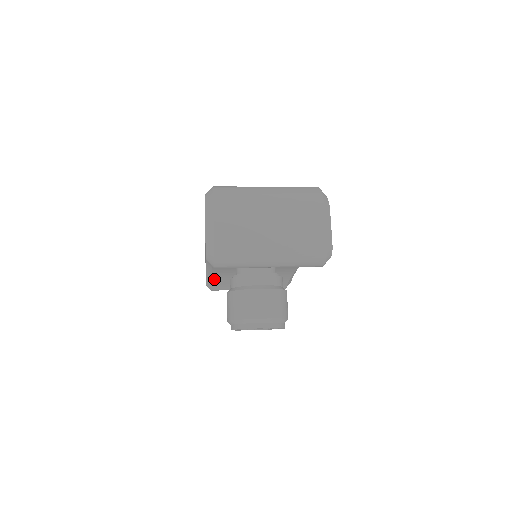
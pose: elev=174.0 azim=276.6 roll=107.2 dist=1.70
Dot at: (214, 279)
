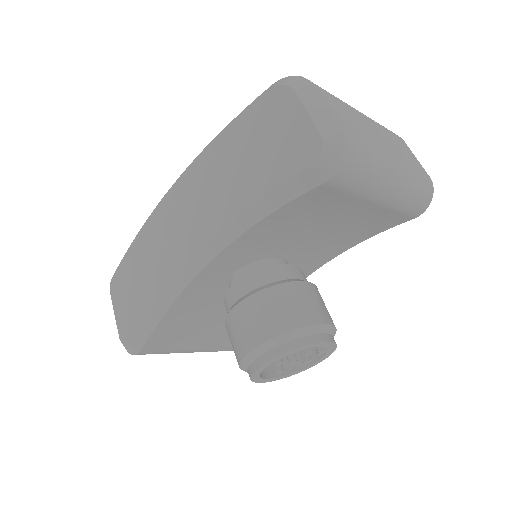
Dot at: (168, 314)
